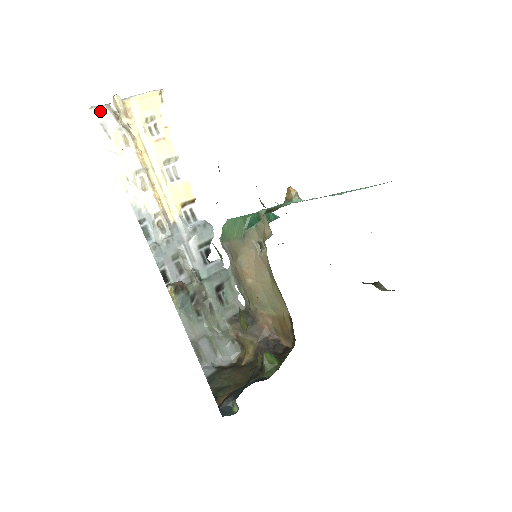
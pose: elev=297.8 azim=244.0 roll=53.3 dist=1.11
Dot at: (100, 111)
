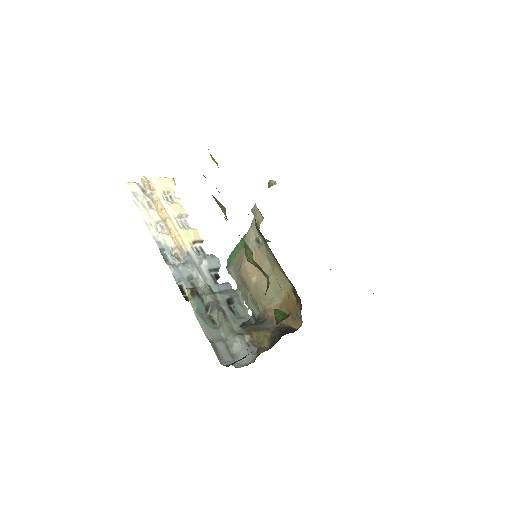
Dot at: (132, 185)
